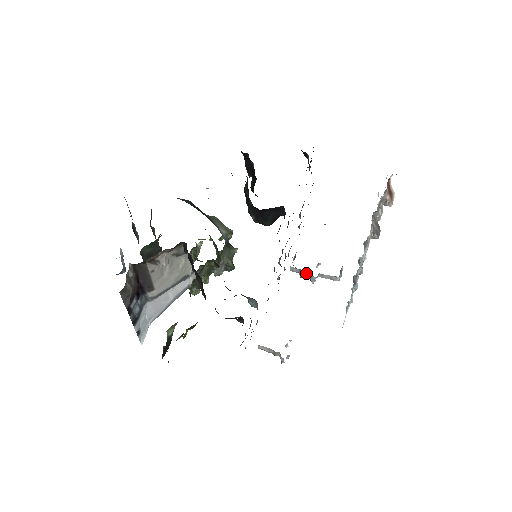
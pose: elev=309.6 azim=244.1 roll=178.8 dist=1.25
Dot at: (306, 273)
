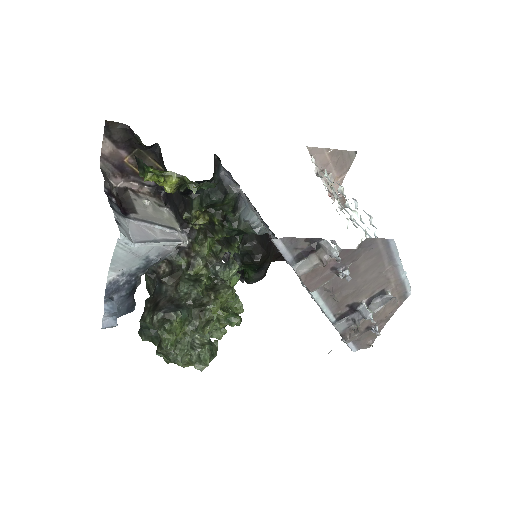
Dot at: (355, 317)
